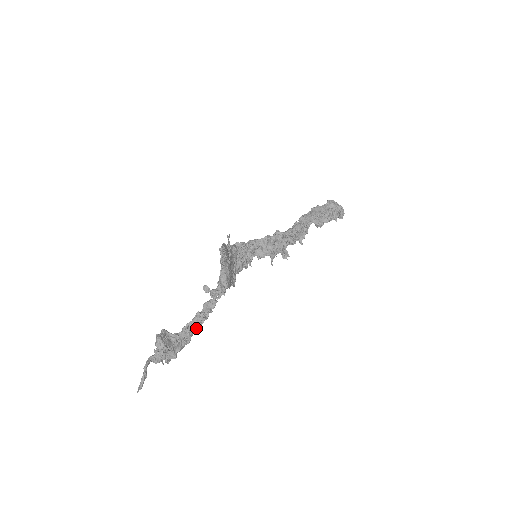
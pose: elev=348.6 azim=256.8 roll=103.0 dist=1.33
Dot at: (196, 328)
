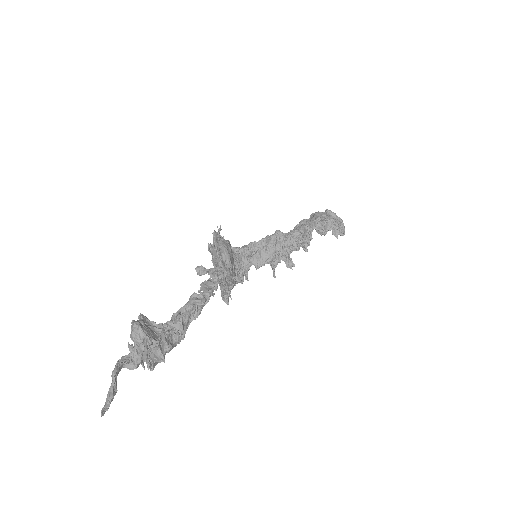
Dot at: (192, 316)
